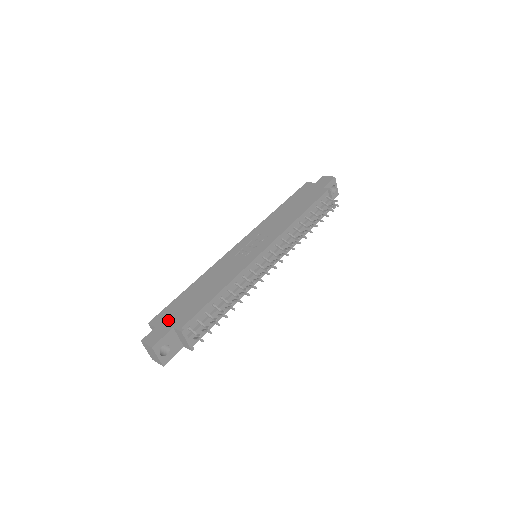
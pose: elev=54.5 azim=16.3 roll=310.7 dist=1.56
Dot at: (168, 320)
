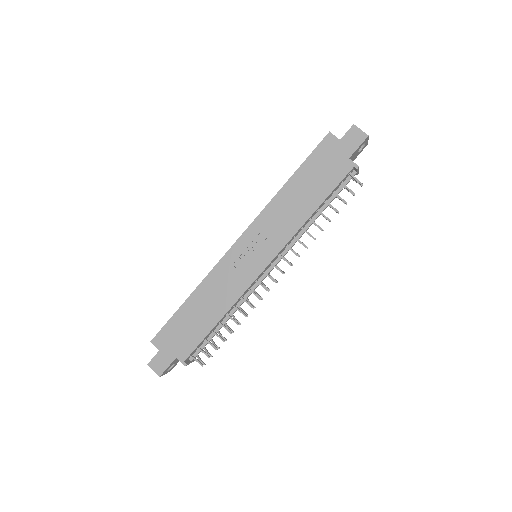
Dot at: (170, 346)
